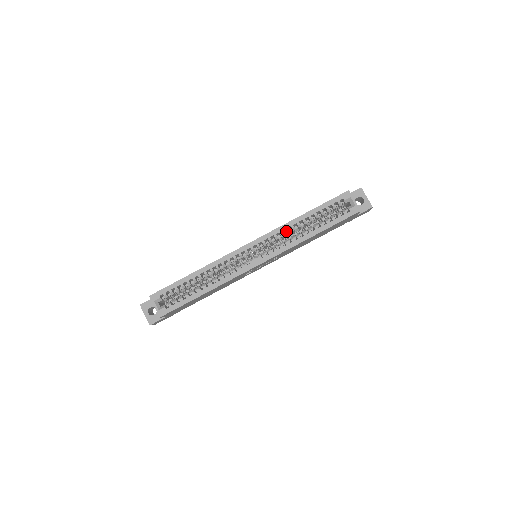
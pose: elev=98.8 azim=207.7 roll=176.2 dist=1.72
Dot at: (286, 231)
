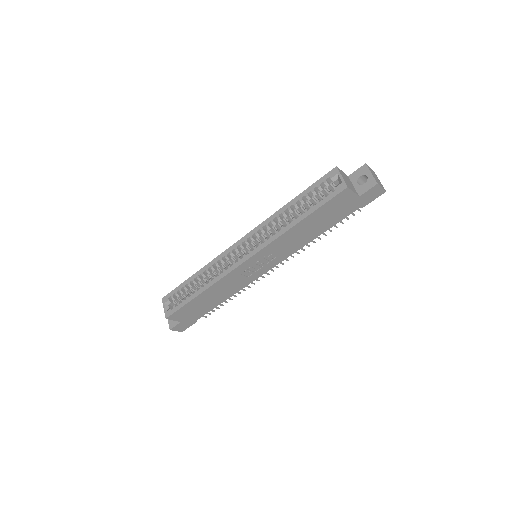
Dot at: (272, 223)
